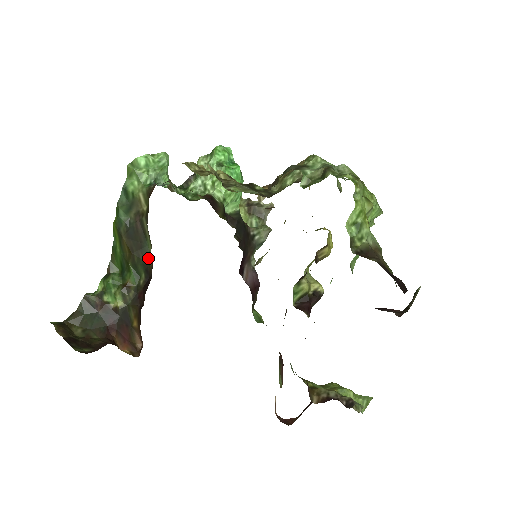
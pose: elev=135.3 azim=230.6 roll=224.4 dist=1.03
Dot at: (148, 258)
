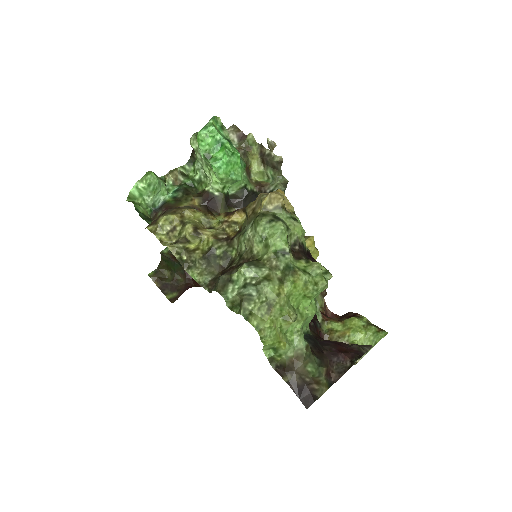
Dot at: occluded
